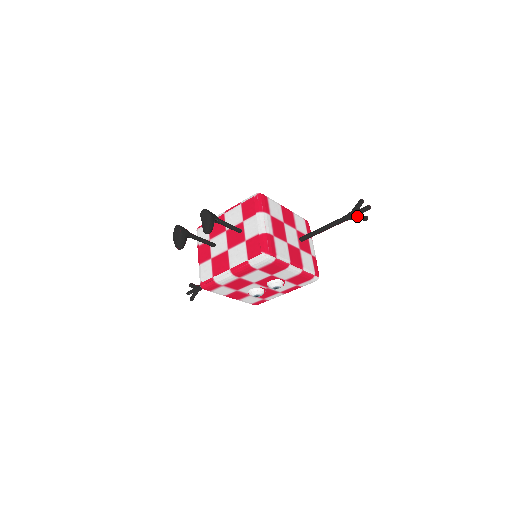
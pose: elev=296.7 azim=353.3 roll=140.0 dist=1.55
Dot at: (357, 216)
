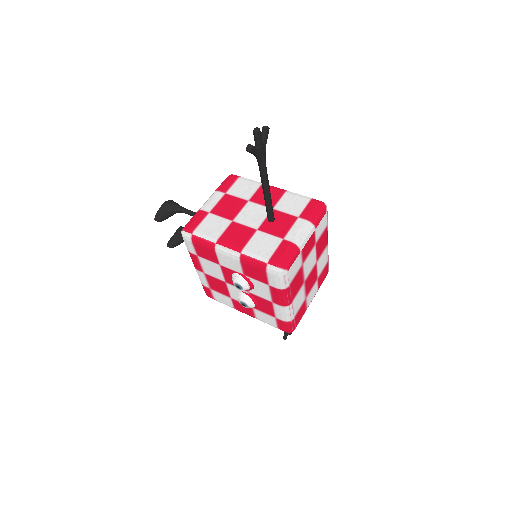
Dot at: occluded
